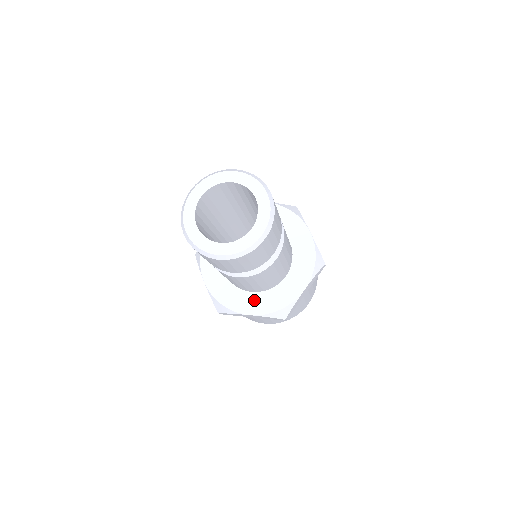
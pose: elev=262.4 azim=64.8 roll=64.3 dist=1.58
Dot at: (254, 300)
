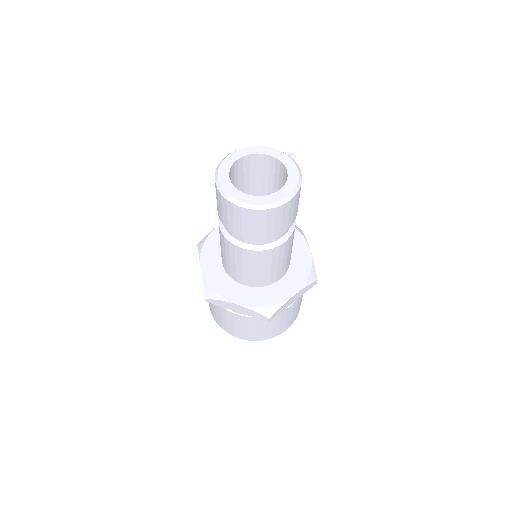
Dot at: (245, 292)
